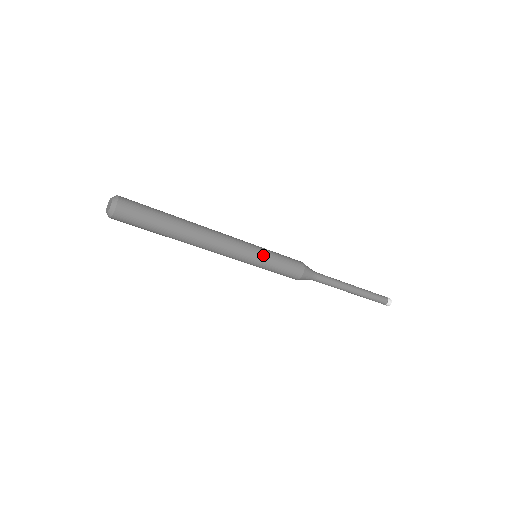
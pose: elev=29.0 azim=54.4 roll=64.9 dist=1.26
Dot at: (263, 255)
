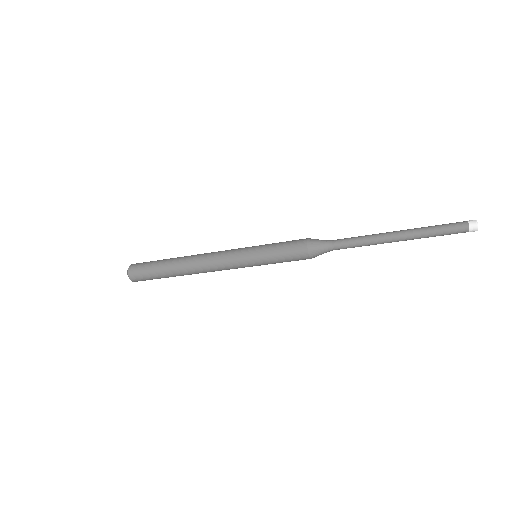
Dot at: (254, 252)
